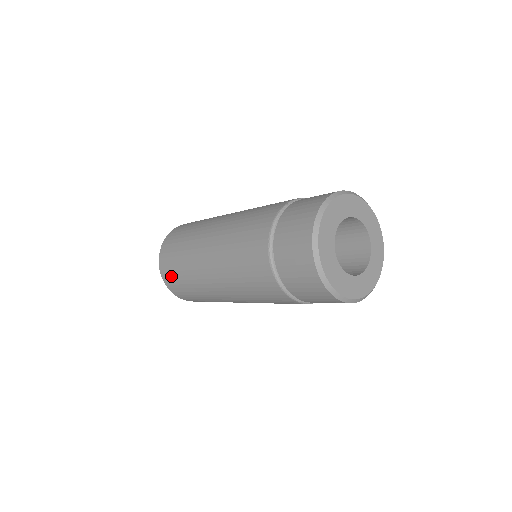
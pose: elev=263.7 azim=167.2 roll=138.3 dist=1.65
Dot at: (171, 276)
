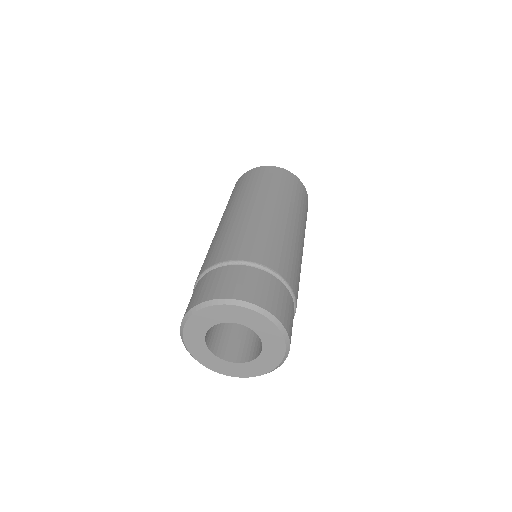
Dot at: occluded
